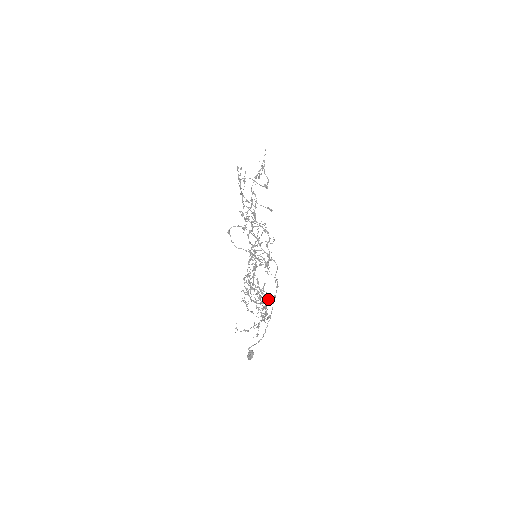
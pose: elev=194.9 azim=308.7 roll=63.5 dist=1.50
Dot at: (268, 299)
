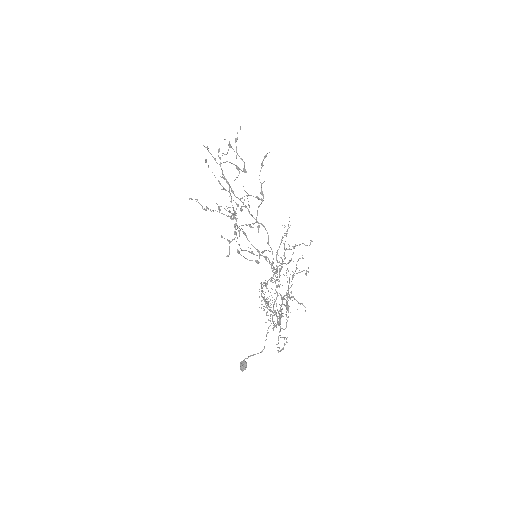
Dot at: (285, 305)
